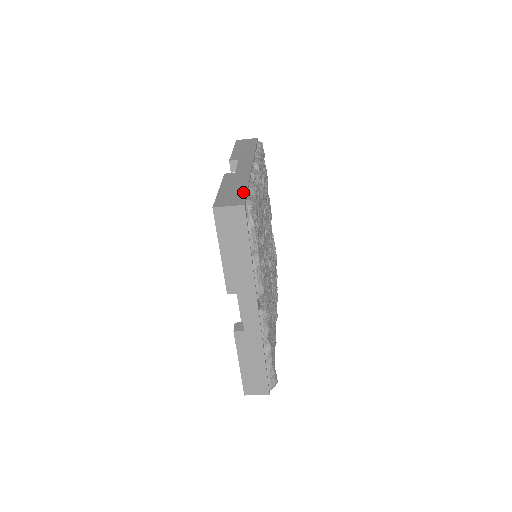
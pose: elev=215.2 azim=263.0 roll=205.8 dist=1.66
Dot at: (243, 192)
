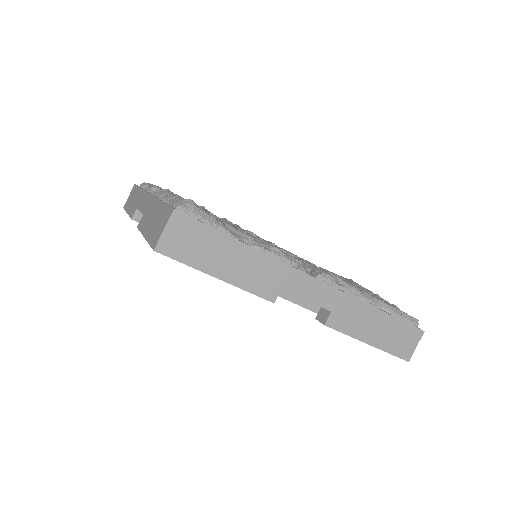
Dot at: occluded
